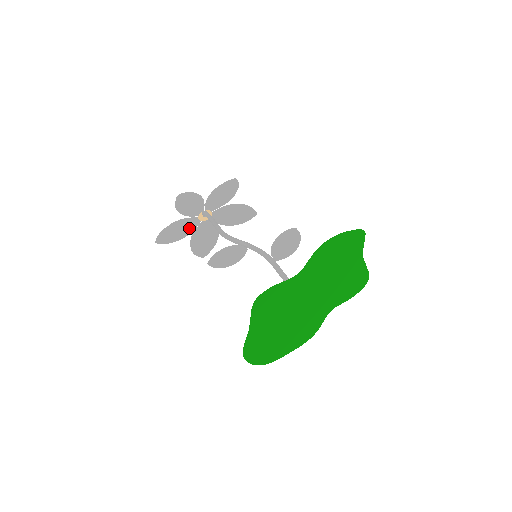
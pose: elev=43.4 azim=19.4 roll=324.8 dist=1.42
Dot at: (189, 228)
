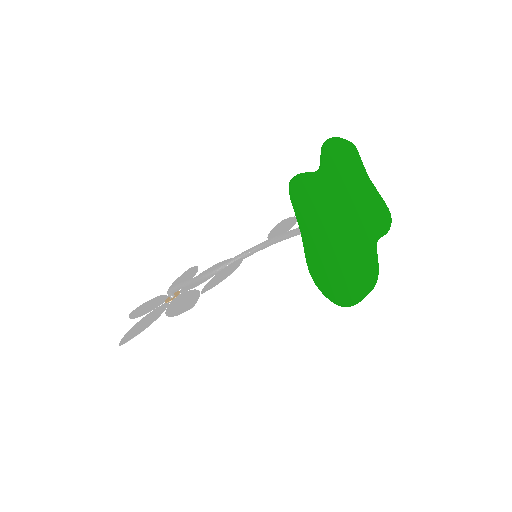
Dot at: (158, 312)
